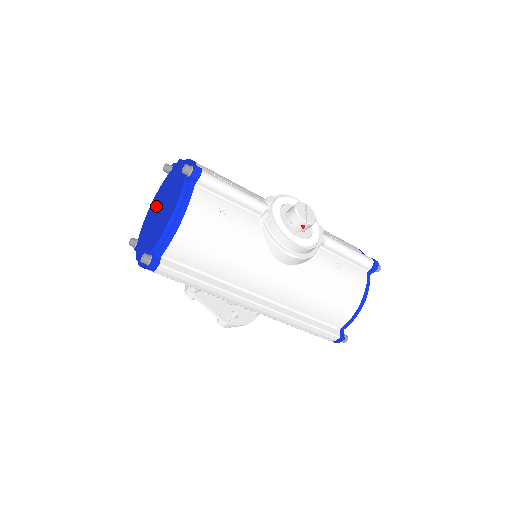
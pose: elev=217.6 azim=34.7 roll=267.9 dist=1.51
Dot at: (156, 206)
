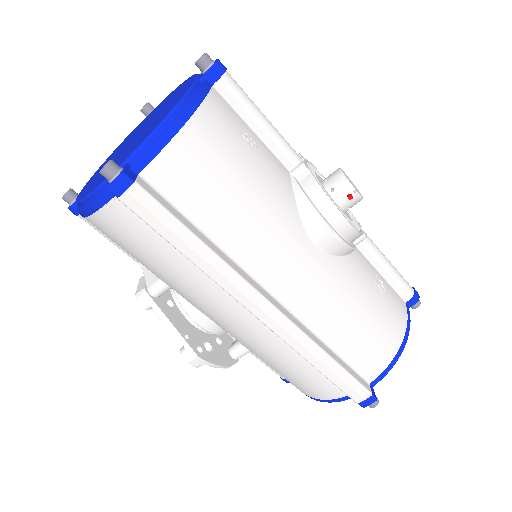
Dot at: (125, 143)
